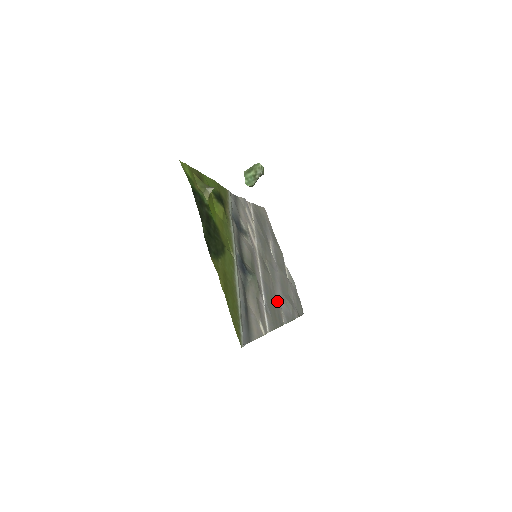
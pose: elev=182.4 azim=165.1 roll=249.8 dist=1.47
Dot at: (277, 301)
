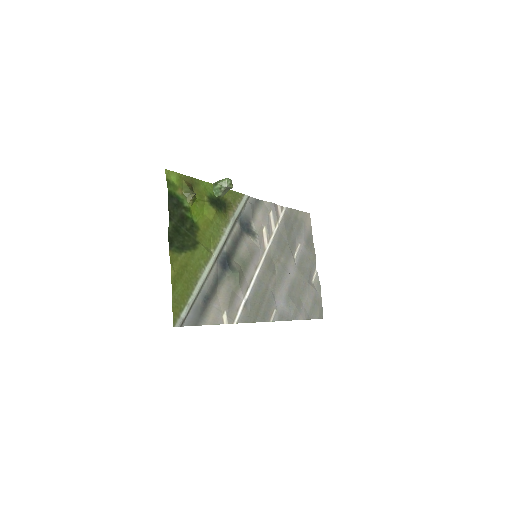
Dot at: (273, 300)
